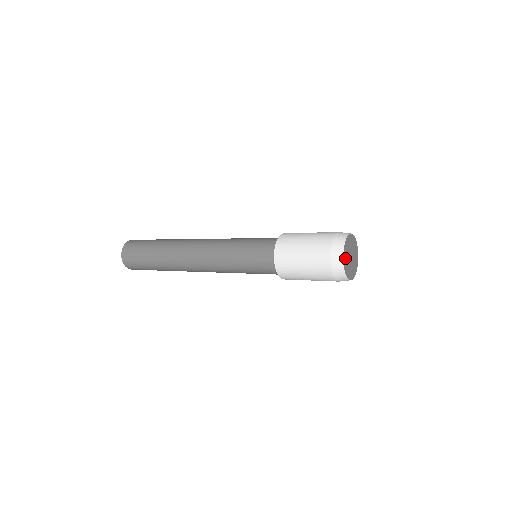
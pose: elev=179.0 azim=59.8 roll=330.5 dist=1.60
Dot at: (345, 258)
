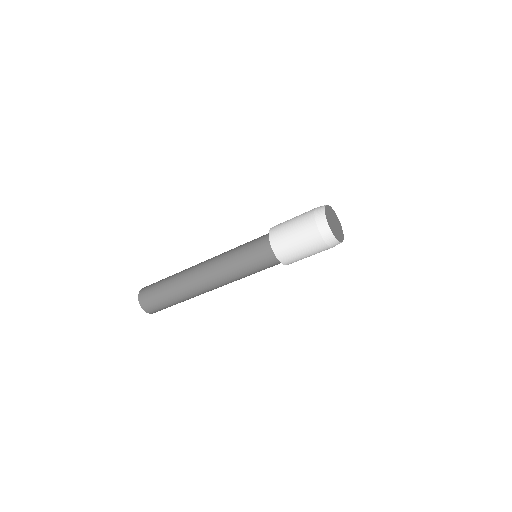
Dot at: (327, 217)
